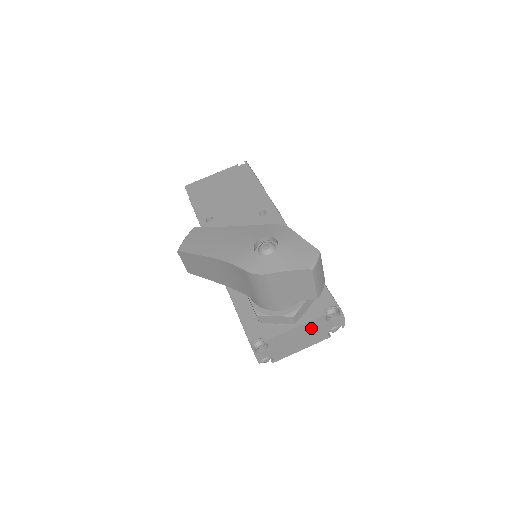
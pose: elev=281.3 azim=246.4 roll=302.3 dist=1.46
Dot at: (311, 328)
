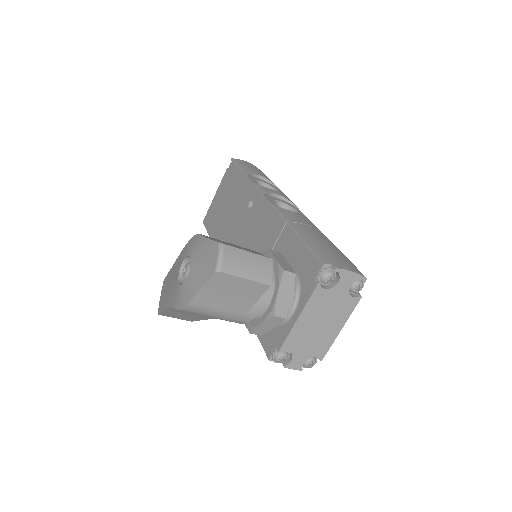
Dot at: (320, 307)
